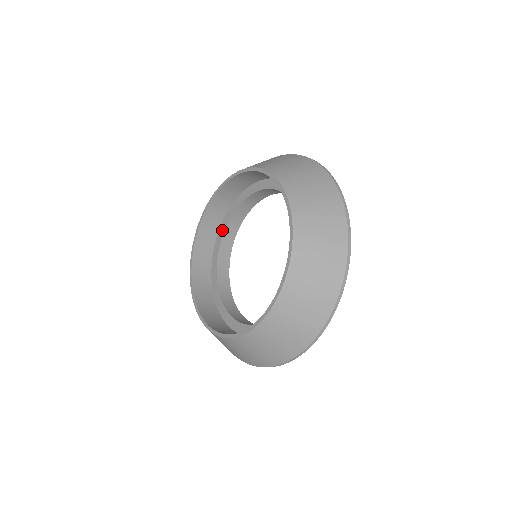
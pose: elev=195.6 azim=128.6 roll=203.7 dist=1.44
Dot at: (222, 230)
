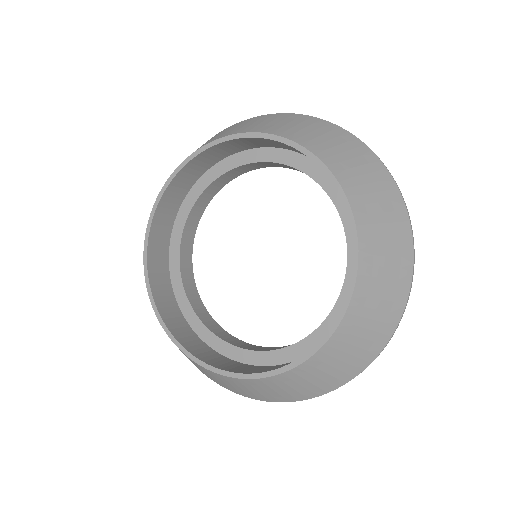
Dot at: (232, 163)
